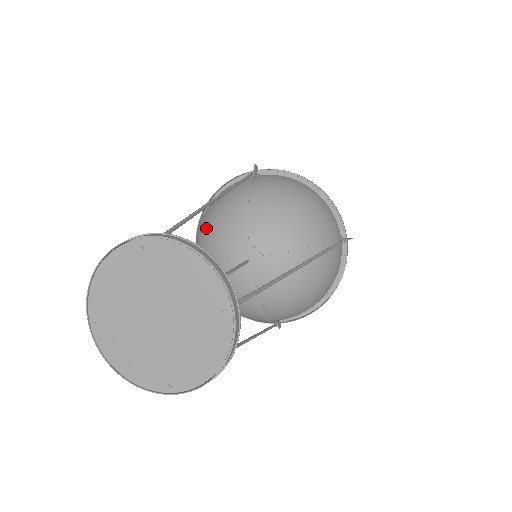
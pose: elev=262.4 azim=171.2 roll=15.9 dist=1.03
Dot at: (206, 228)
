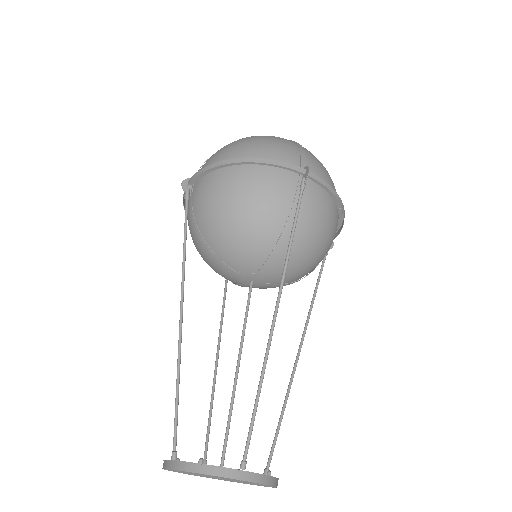
Dot at: (227, 229)
